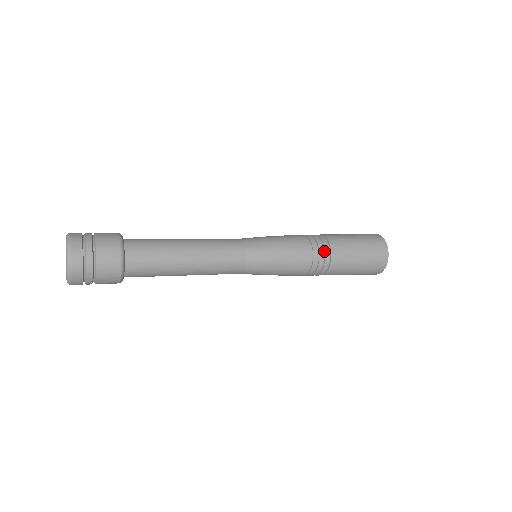
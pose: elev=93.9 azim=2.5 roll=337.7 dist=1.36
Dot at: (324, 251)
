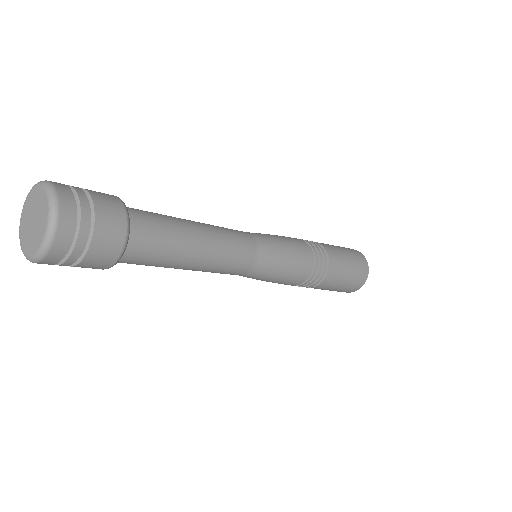
Dot at: (322, 270)
